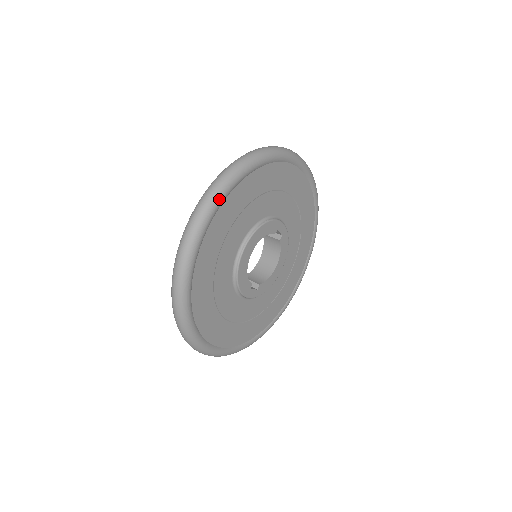
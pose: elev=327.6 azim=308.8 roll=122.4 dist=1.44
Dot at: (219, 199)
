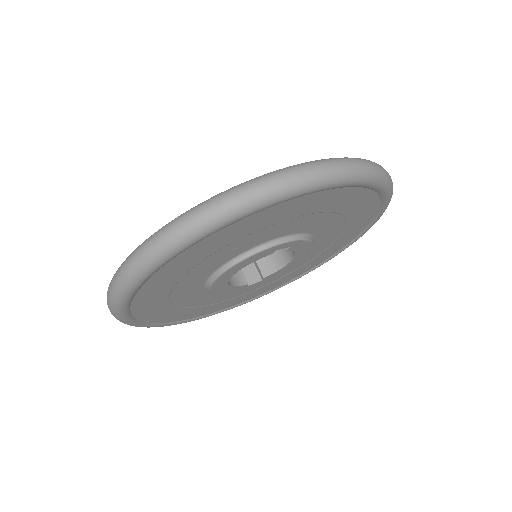
Dot at: (129, 292)
